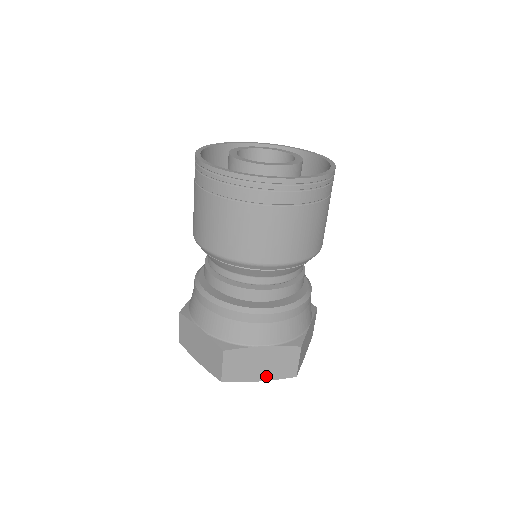
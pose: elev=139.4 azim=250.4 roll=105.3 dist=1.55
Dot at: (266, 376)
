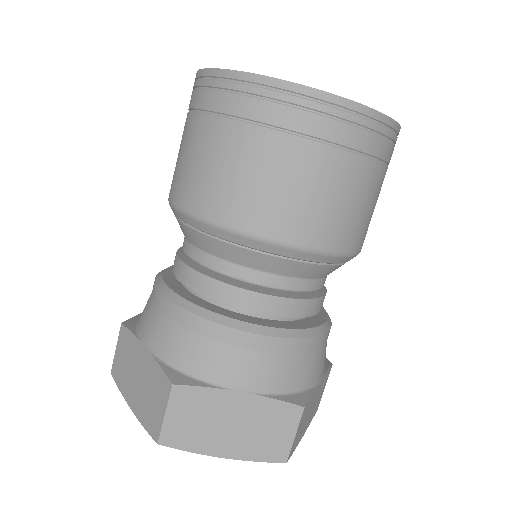
Dot at: (236, 450)
